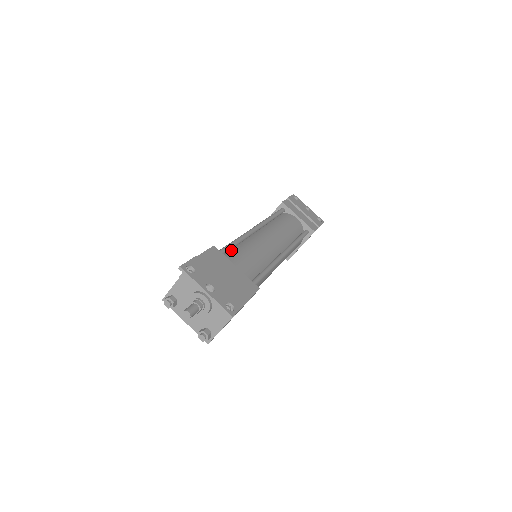
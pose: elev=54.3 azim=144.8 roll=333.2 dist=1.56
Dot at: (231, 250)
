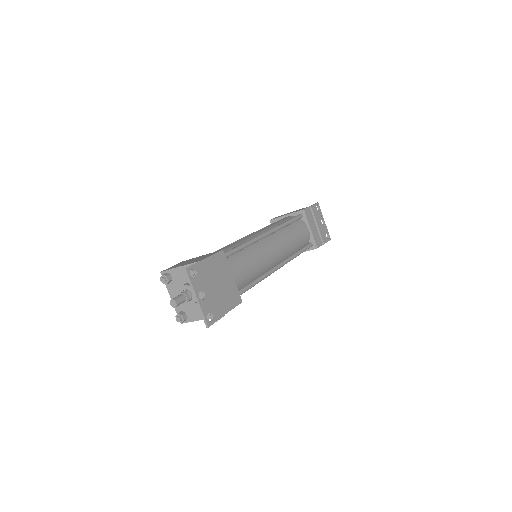
Dot at: (236, 252)
